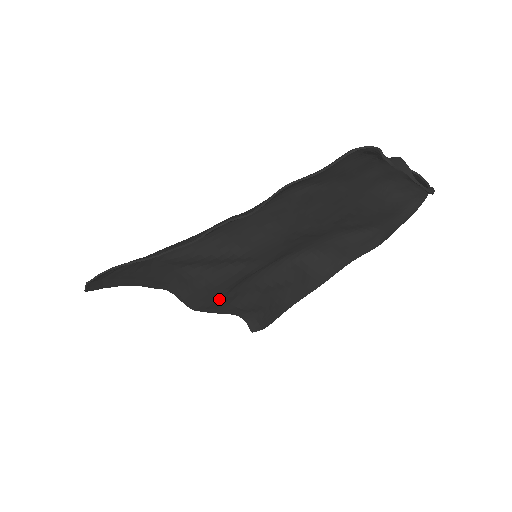
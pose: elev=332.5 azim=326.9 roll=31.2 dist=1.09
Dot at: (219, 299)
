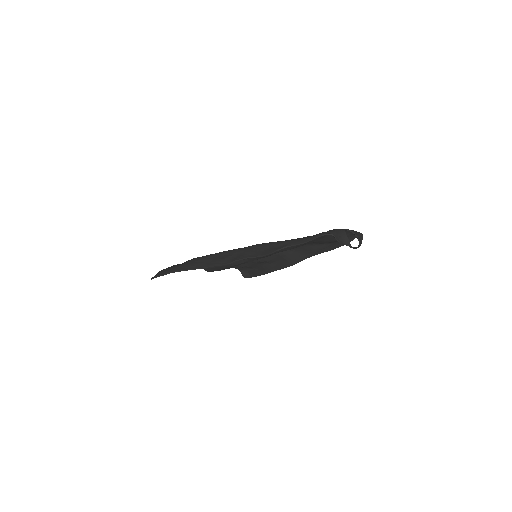
Dot at: occluded
